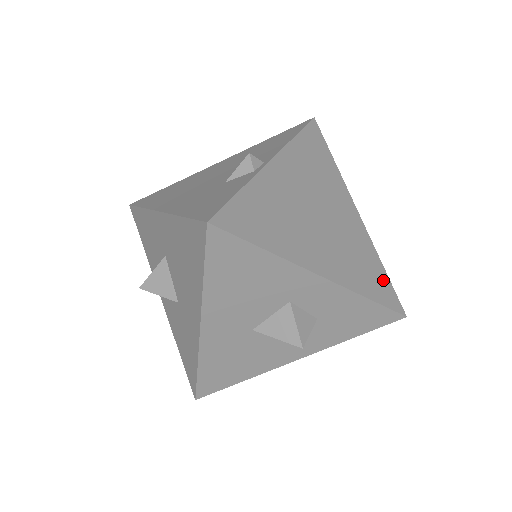
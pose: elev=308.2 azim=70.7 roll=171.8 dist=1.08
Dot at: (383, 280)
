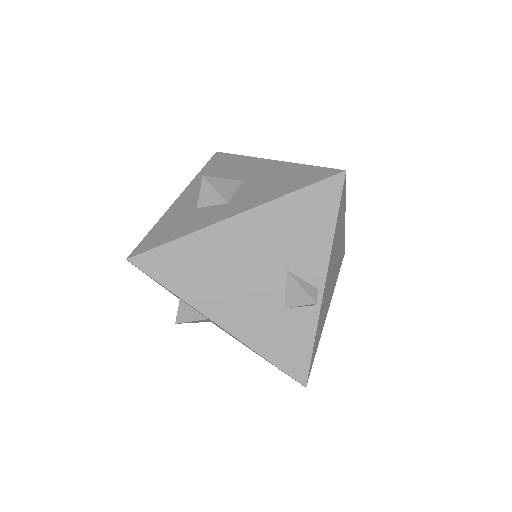
Dot at: (343, 251)
